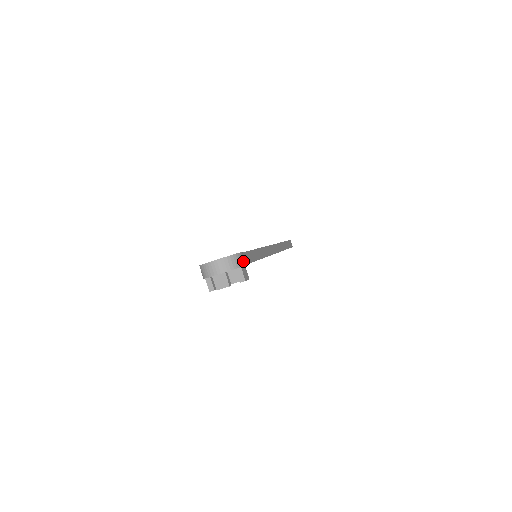
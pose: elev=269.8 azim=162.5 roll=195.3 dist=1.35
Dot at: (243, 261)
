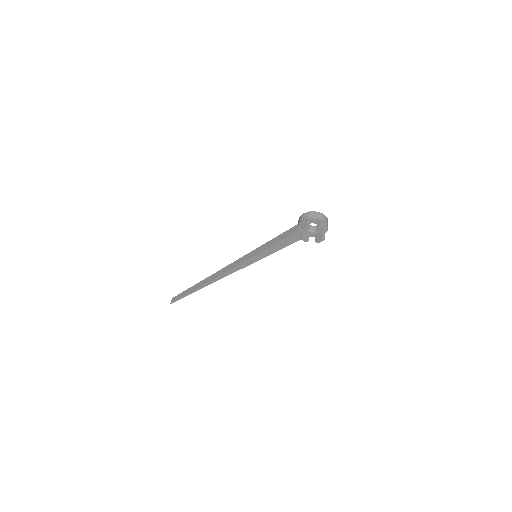
Dot at: occluded
